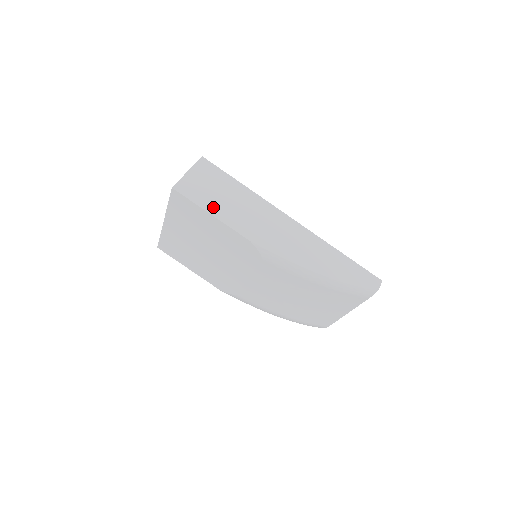
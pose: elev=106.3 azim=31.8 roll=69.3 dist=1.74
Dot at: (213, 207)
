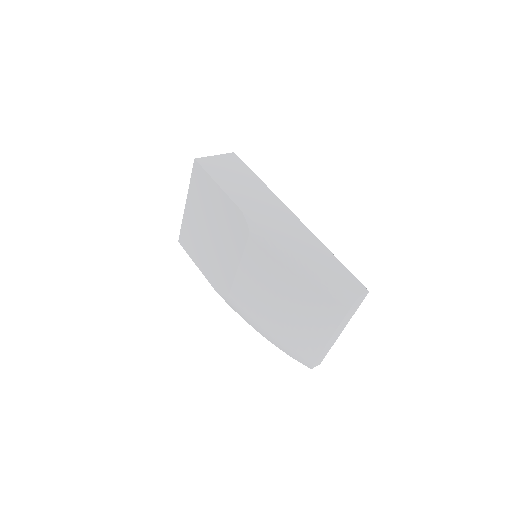
Dot at: (222, 181)
